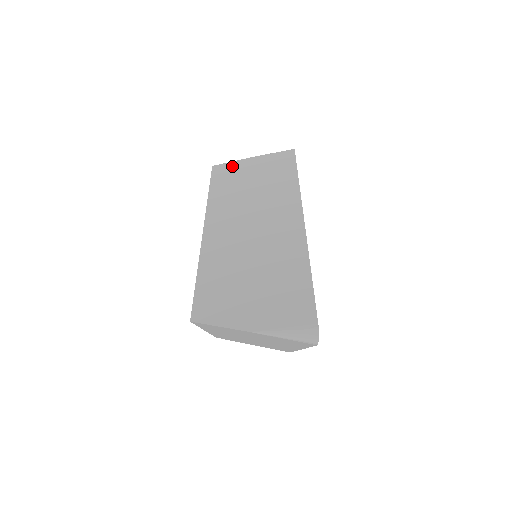
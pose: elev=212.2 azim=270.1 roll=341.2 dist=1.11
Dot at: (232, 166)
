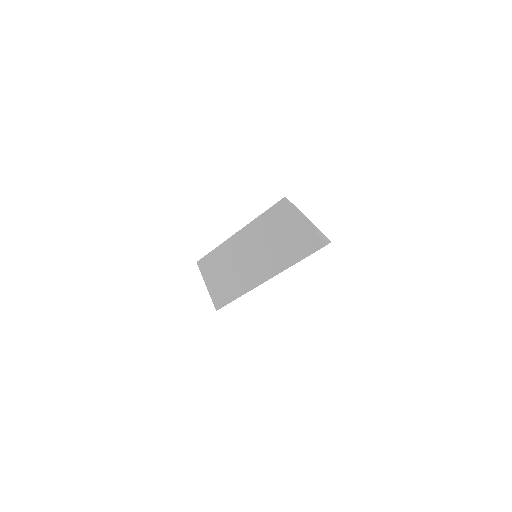
Dot at: occluded
